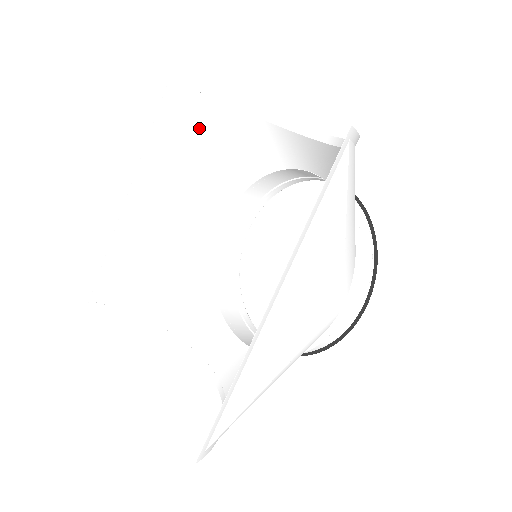
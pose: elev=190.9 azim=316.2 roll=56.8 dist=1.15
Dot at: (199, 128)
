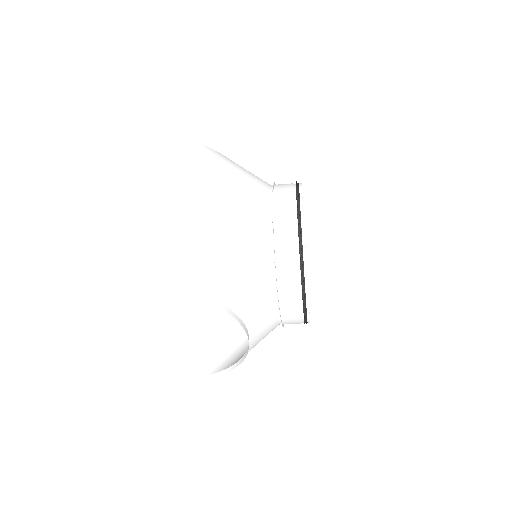
Dot at: occluded
